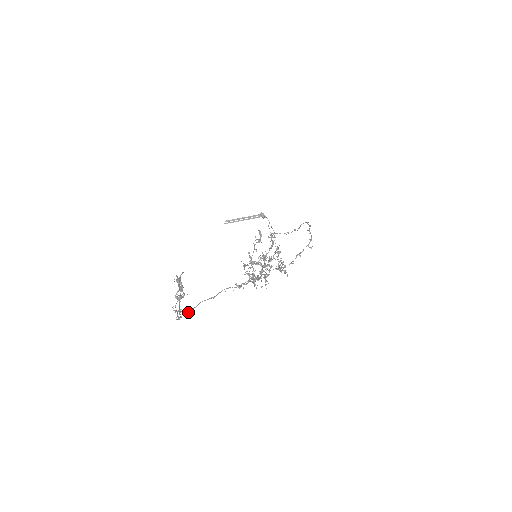
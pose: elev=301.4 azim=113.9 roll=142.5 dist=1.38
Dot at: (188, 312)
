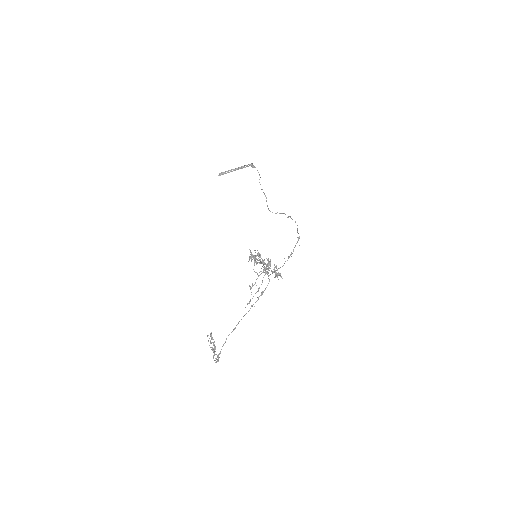
Dot at: occluded
